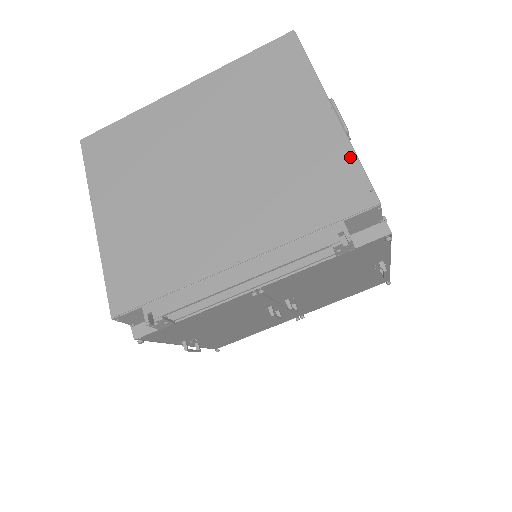
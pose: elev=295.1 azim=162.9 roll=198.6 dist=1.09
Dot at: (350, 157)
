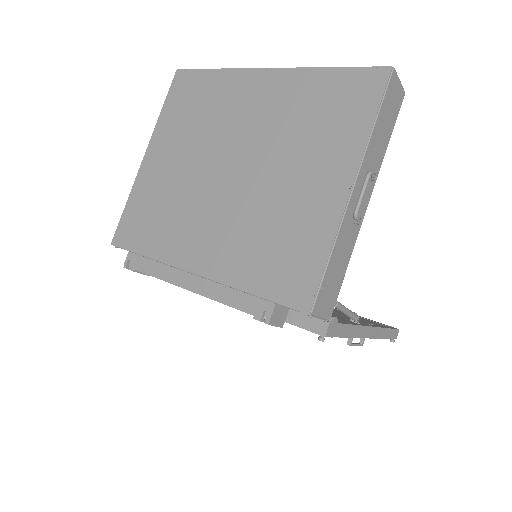
Dot at: (324, 251)
